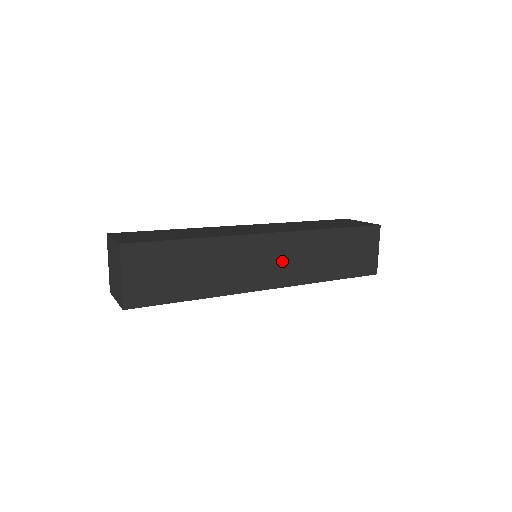
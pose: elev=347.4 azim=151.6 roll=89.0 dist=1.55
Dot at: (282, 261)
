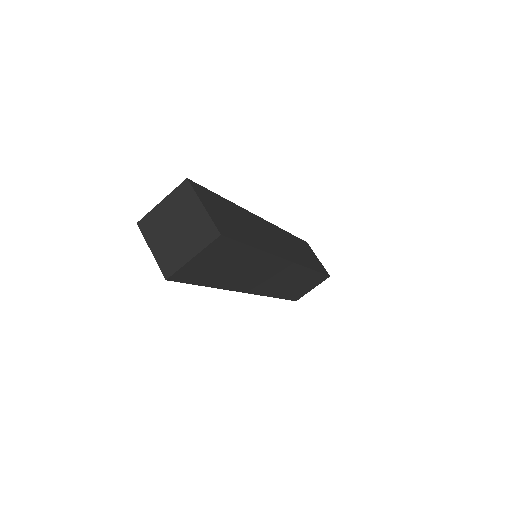
Dot at: (274, 279)
